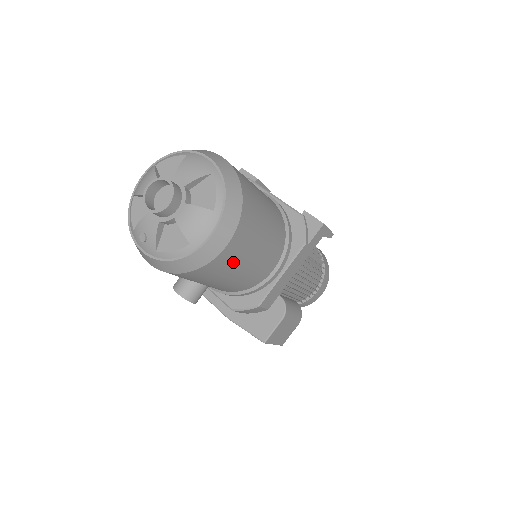
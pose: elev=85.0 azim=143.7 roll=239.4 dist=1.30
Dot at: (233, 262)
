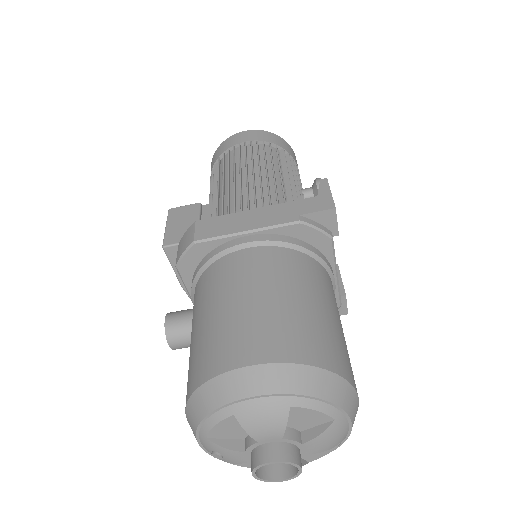
Dot at: occluded
